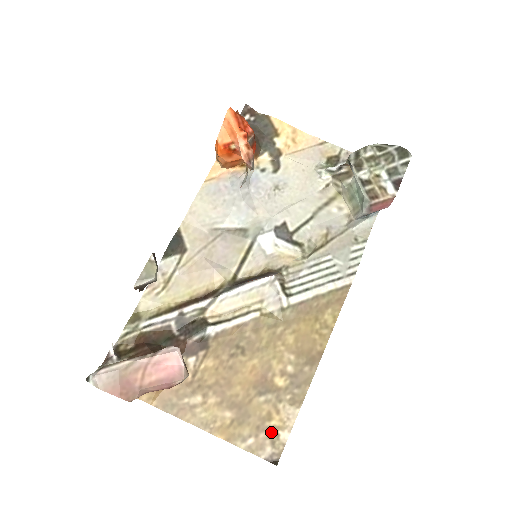
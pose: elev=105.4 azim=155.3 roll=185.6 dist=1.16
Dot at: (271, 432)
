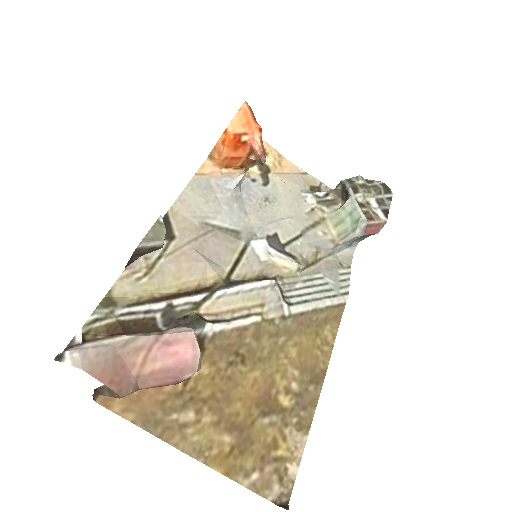
Dot at: (278, 464)
